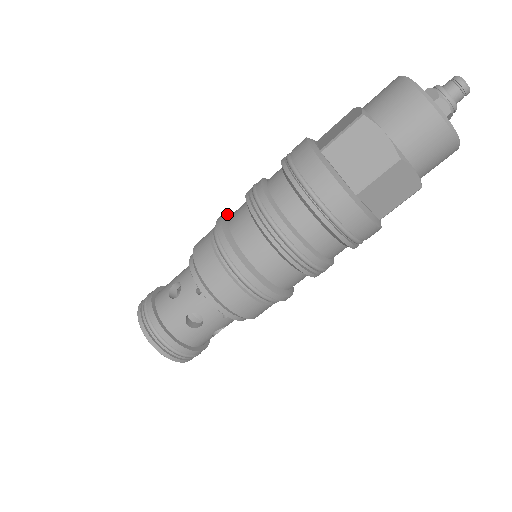
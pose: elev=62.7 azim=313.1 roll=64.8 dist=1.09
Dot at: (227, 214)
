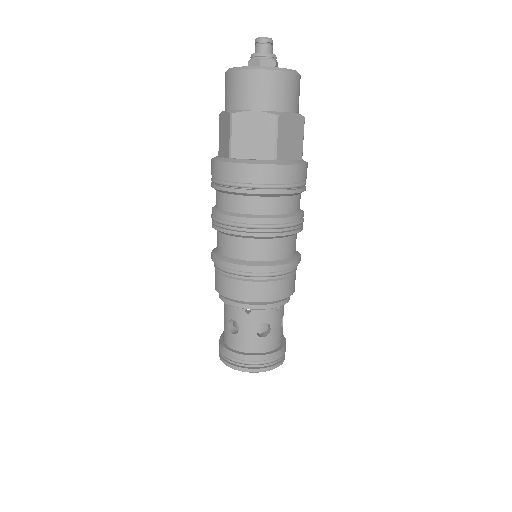
Dot at: occluded
